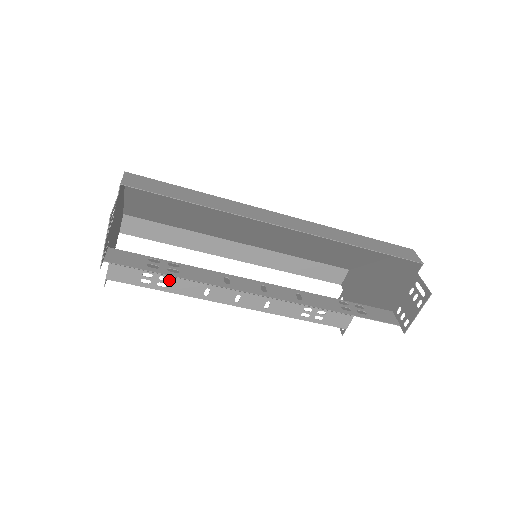
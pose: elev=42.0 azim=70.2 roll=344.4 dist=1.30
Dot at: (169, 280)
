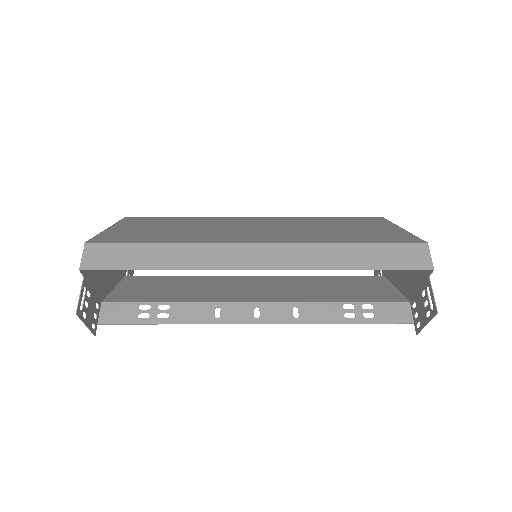
Dot at: occluded
